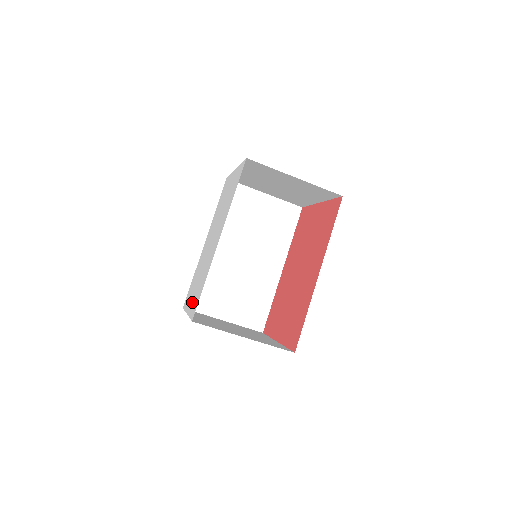
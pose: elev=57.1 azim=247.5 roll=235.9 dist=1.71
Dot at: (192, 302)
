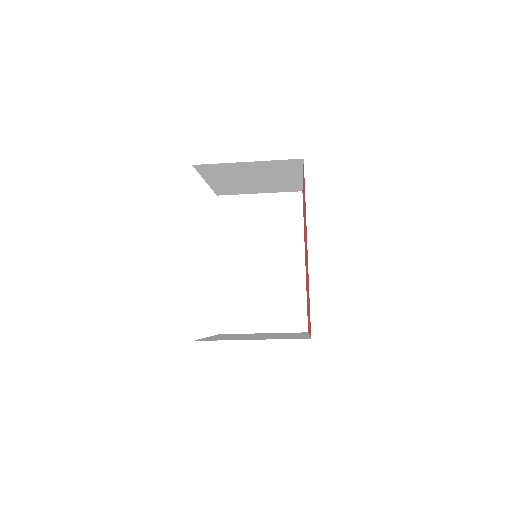
Dot at: occluded
